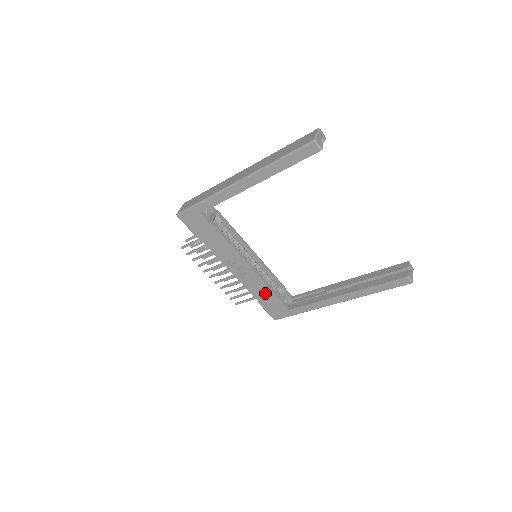
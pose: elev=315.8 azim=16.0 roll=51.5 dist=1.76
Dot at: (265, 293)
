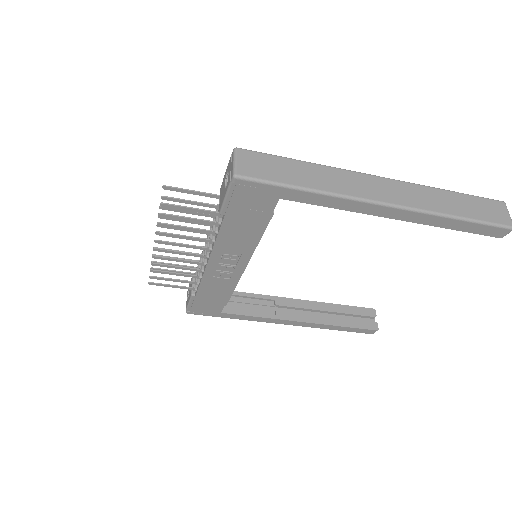
Dot at: (219, 294)
